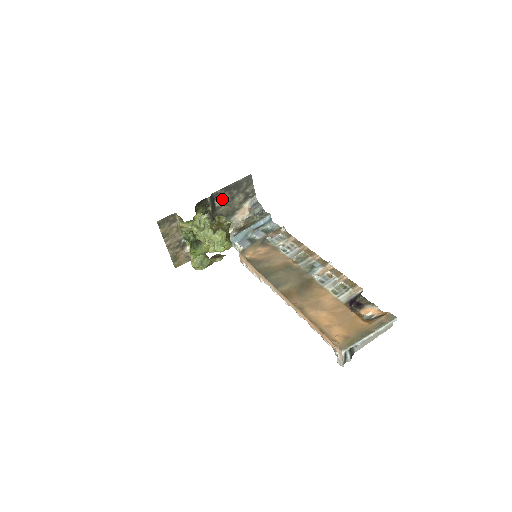
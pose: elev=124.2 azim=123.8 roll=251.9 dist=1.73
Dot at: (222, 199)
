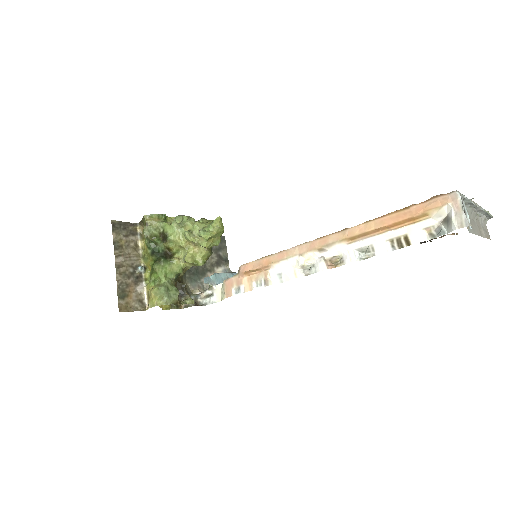
Dot at: occluded
